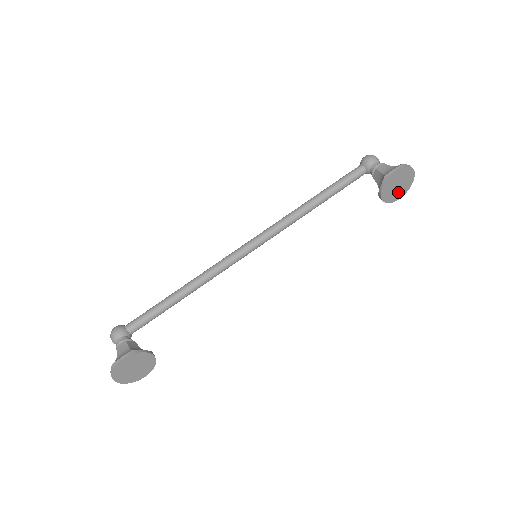
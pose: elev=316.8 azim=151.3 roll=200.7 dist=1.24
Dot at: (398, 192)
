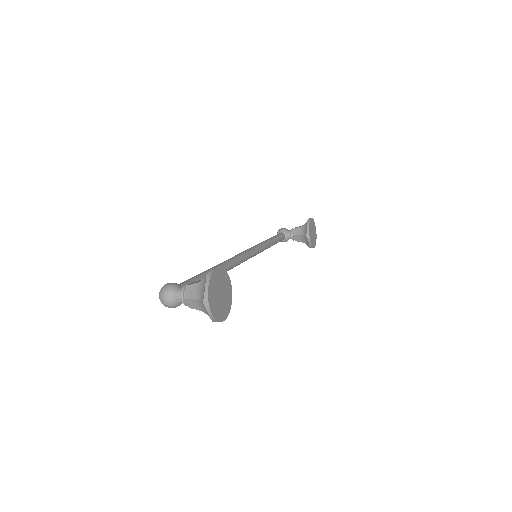
Dot at: (313, 240)
